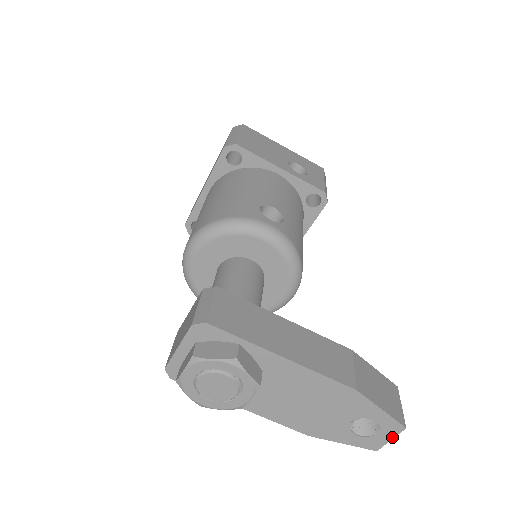
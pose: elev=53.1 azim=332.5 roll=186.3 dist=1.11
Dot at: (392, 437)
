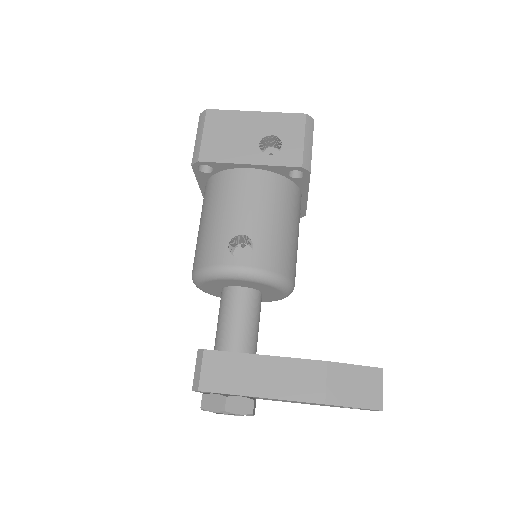
Dot at: occluded
